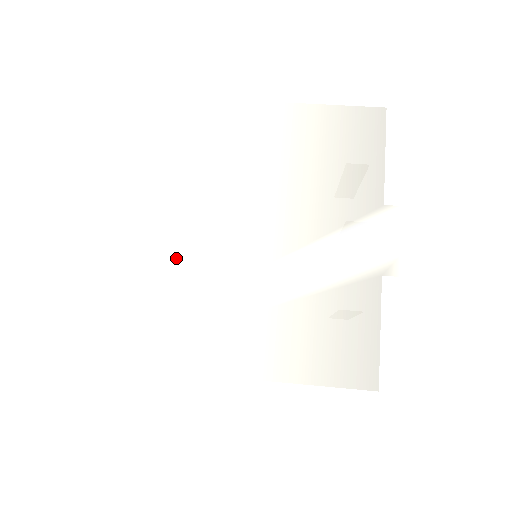
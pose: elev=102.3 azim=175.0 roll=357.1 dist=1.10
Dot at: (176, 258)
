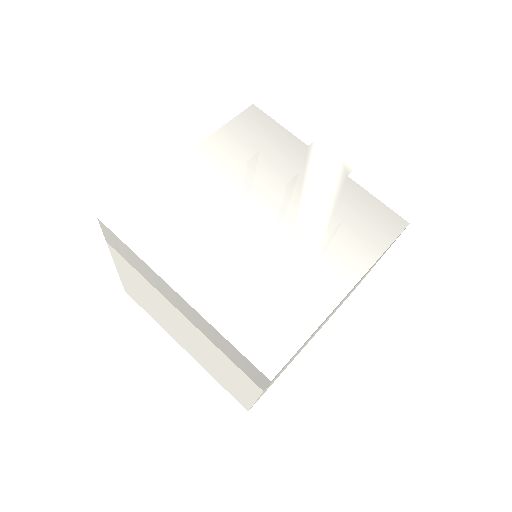
Dot at: (249, 267)
